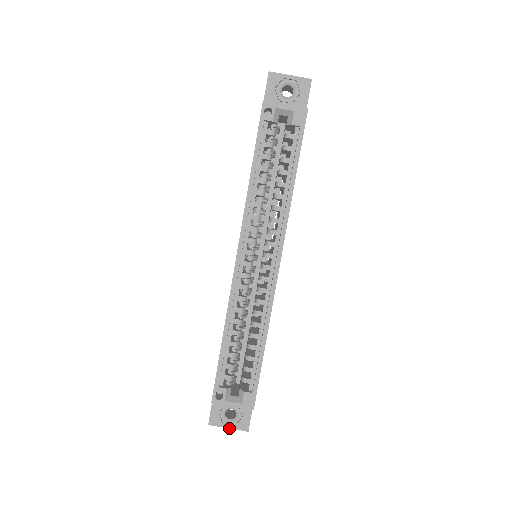
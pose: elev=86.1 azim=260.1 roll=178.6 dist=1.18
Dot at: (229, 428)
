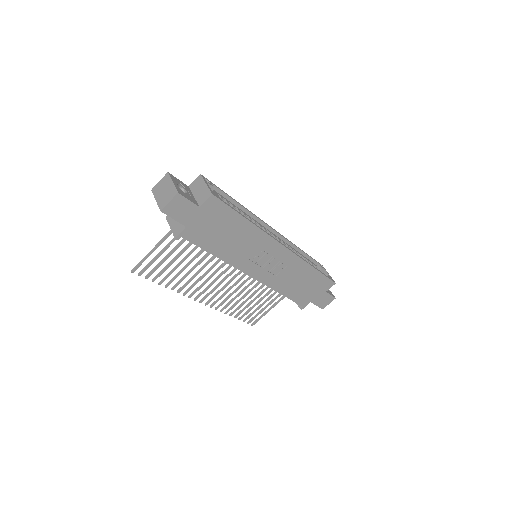
Dot at: (173, 183)
